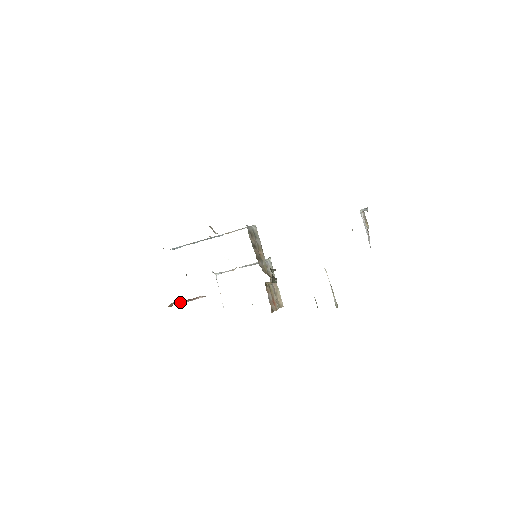
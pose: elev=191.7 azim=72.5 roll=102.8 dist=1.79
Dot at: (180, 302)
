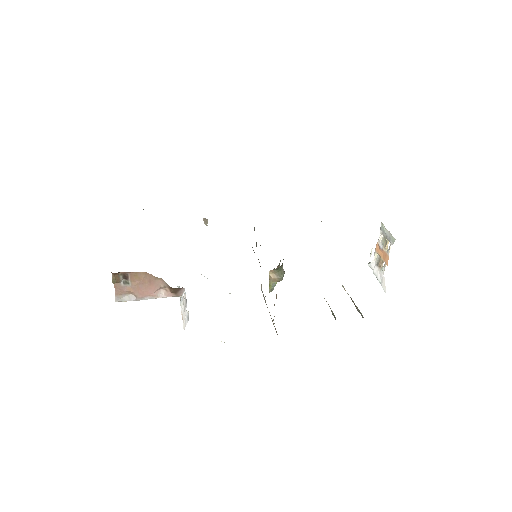
Dot at: (124, 297)
